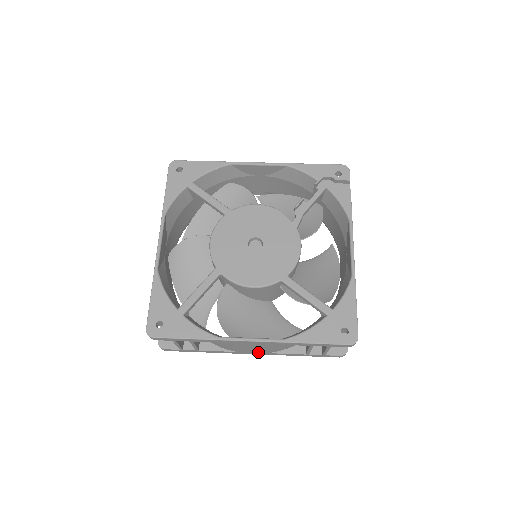
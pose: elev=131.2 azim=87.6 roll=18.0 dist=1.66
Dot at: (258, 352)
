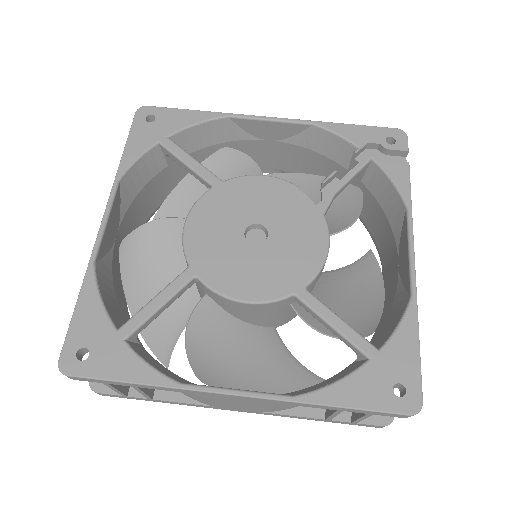
Dot at: (248, 410)
